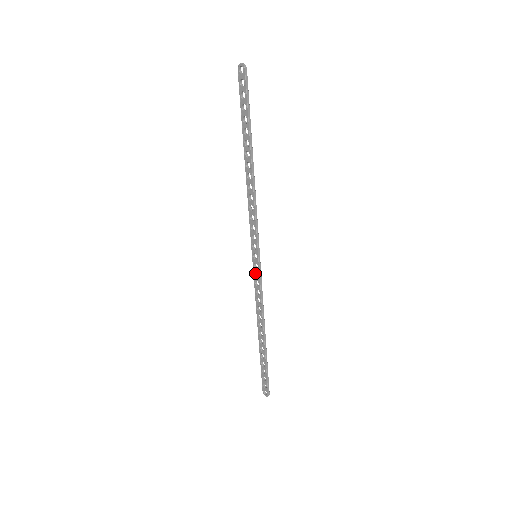
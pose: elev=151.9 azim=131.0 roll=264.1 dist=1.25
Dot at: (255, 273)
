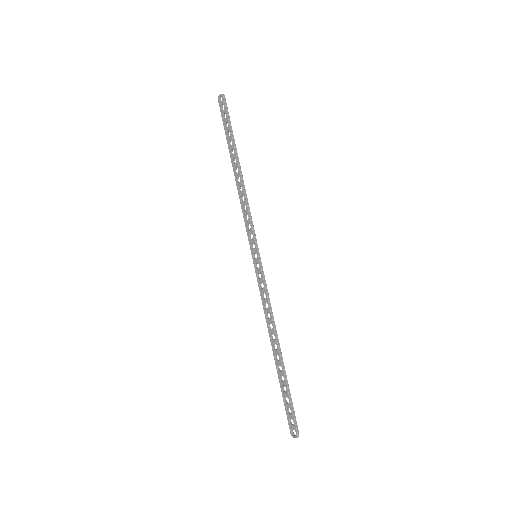
Dot at: (258, 276)
